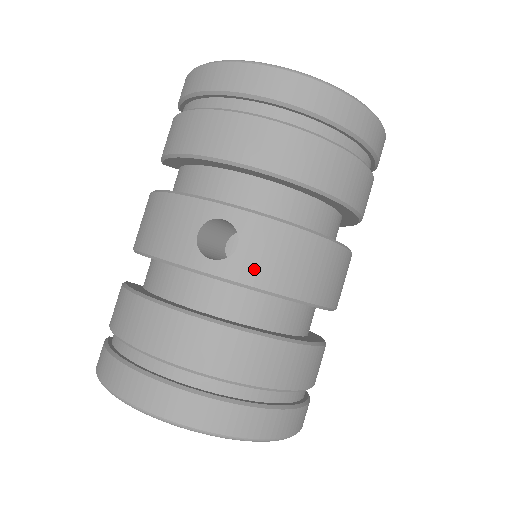
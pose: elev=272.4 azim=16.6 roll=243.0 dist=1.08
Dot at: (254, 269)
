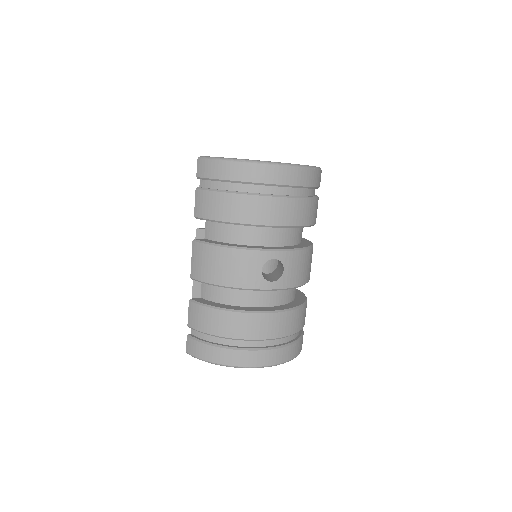
Dot at: (292, 279)
